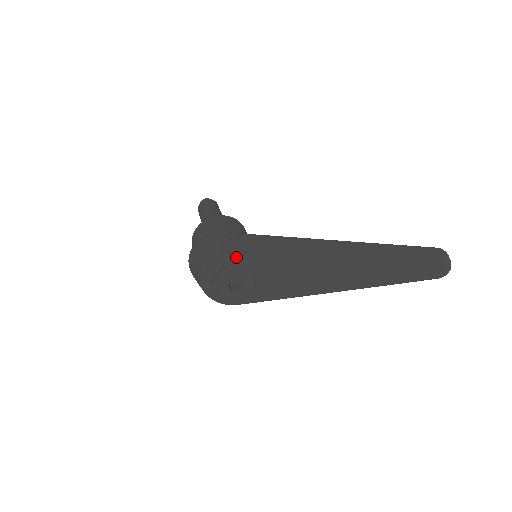
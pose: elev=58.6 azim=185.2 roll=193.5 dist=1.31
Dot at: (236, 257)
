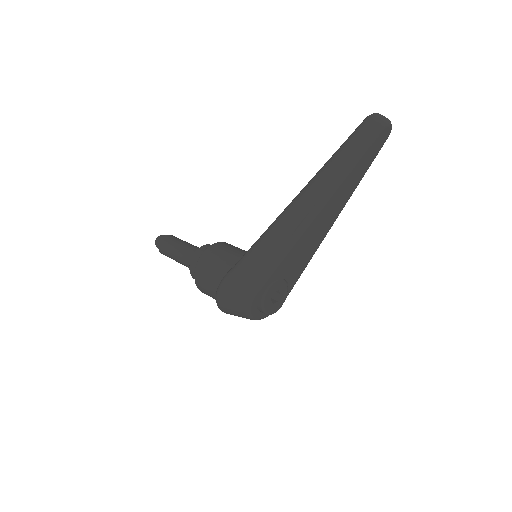
Dot at: (259, 287)
